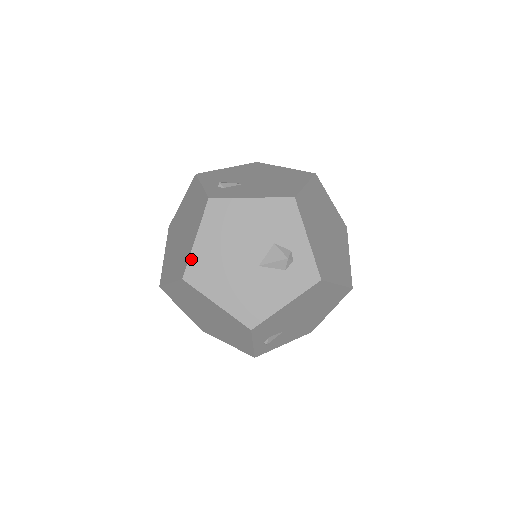
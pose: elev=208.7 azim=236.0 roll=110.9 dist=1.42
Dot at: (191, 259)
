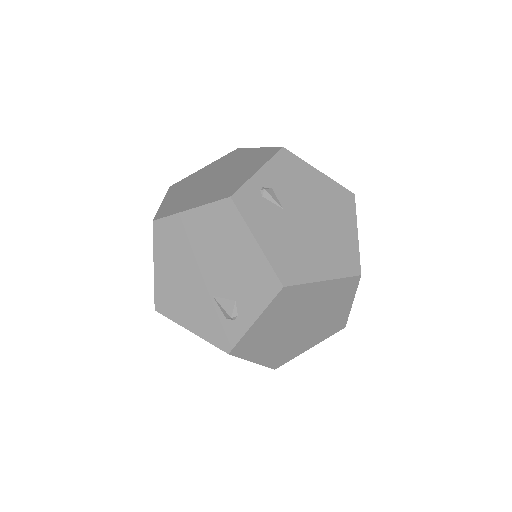
Dot at: occluded
